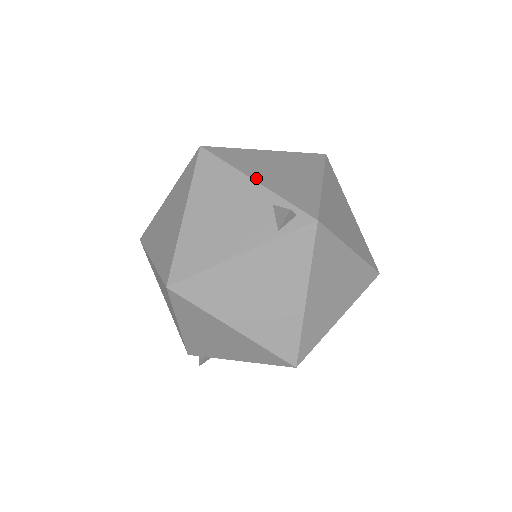
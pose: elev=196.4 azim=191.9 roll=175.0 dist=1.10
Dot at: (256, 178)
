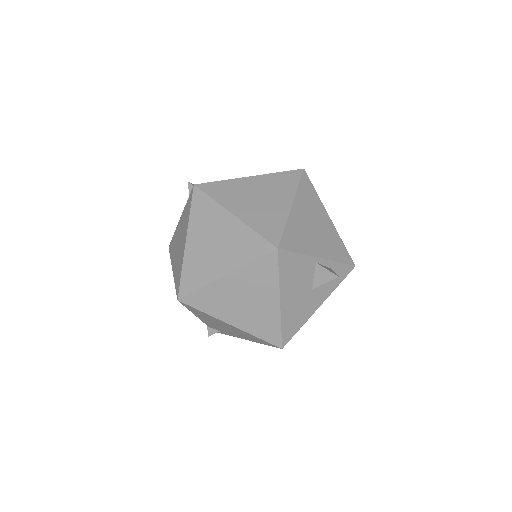
Dot at: occluded
